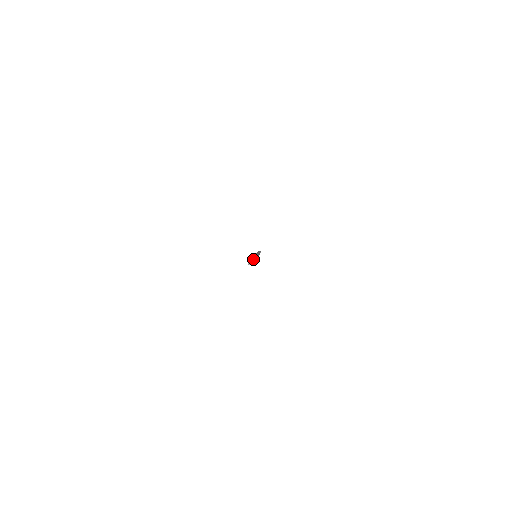
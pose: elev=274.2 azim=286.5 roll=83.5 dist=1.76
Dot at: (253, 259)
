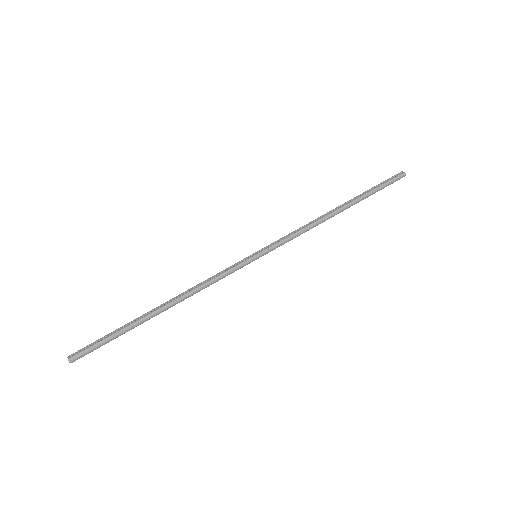
Dot at: (92, 351)
